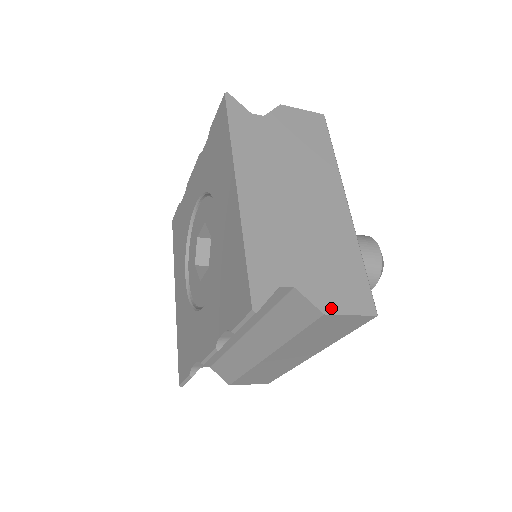
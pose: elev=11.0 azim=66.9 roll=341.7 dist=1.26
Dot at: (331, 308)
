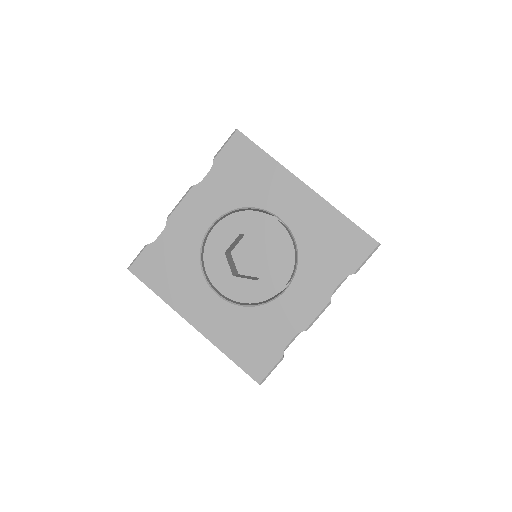
Dot at: occluded
